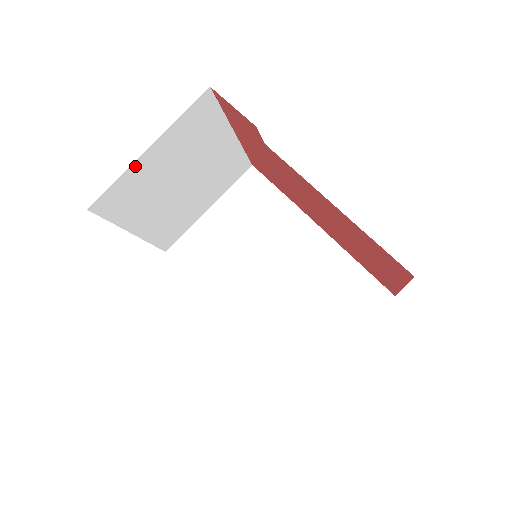
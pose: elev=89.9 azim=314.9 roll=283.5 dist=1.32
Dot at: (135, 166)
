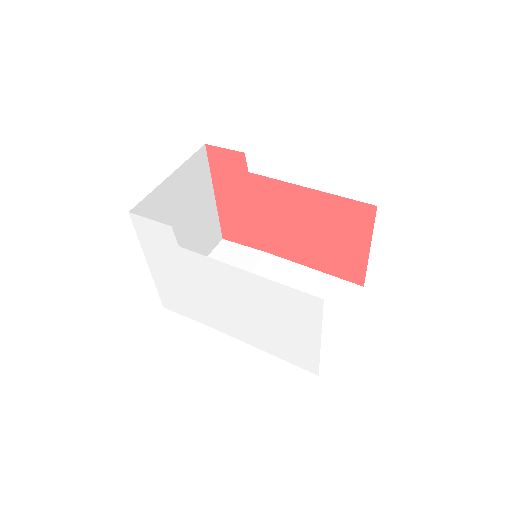
Dot at: (161, 188)
